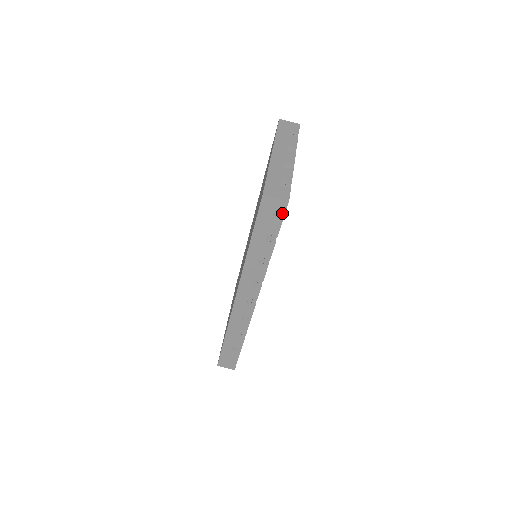
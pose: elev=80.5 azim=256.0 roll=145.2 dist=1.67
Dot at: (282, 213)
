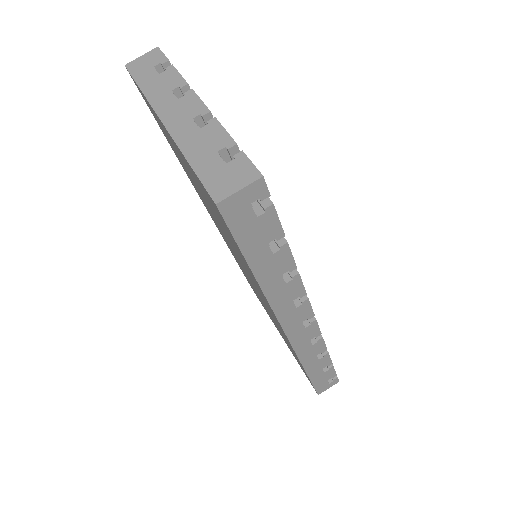
Dot at: (264, 199)
